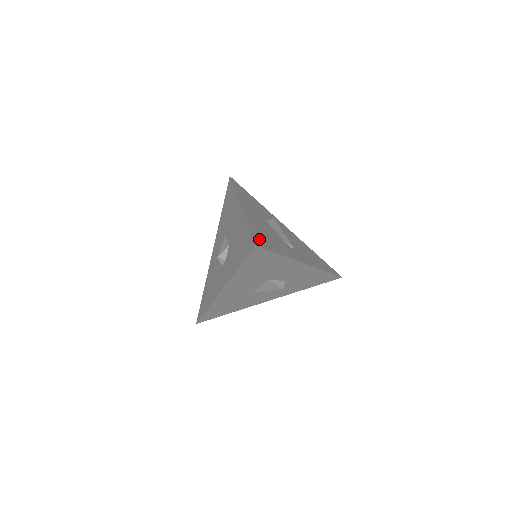
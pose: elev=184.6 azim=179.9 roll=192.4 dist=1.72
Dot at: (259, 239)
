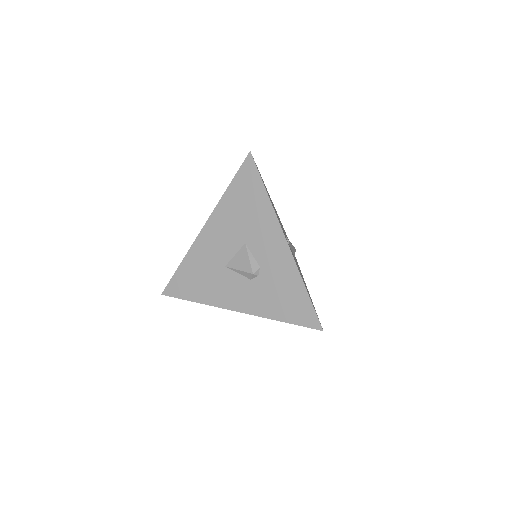
Dot at: occluded
